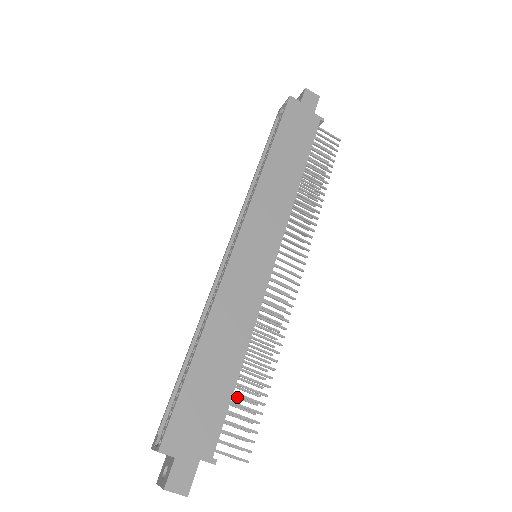
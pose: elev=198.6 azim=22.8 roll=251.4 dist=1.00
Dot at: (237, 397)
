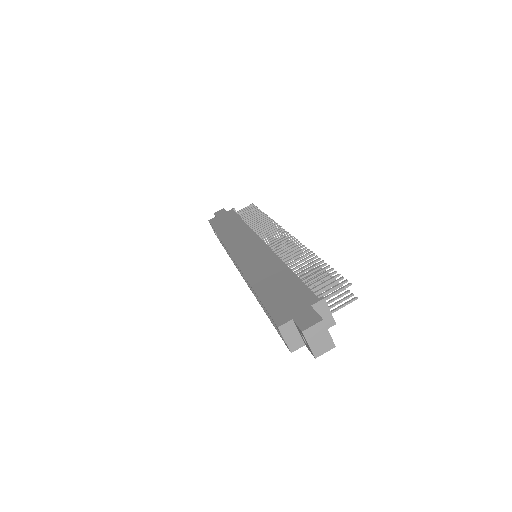
Dot at: (316, 289)
